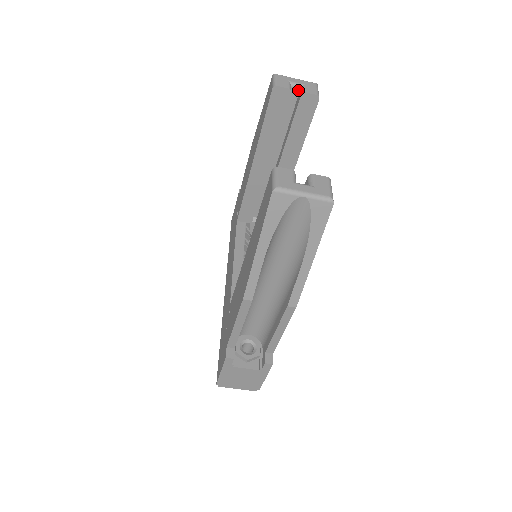
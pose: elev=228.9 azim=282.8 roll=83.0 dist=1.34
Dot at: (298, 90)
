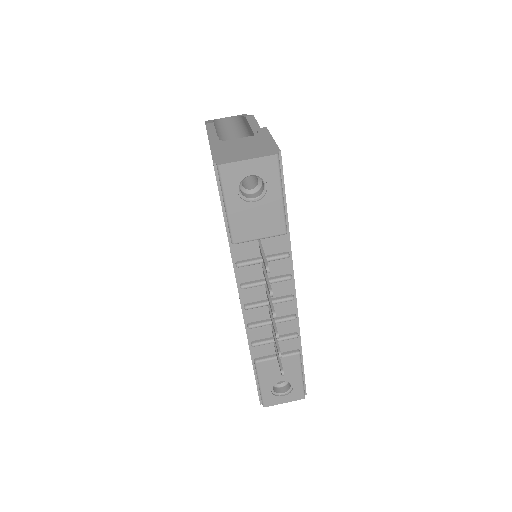
Dot at: occluded
